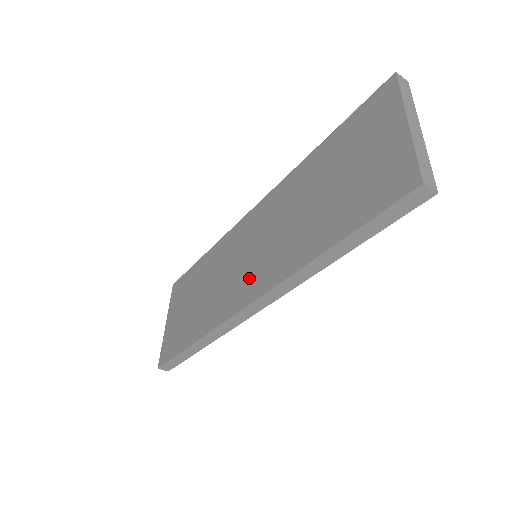
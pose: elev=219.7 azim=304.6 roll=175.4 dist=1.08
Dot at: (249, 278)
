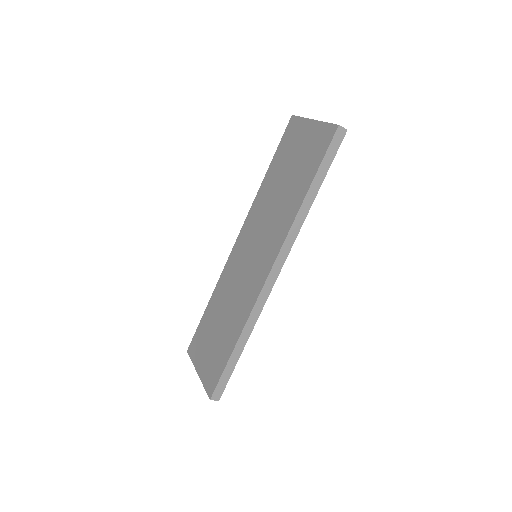
Dot at: (261, 262)
